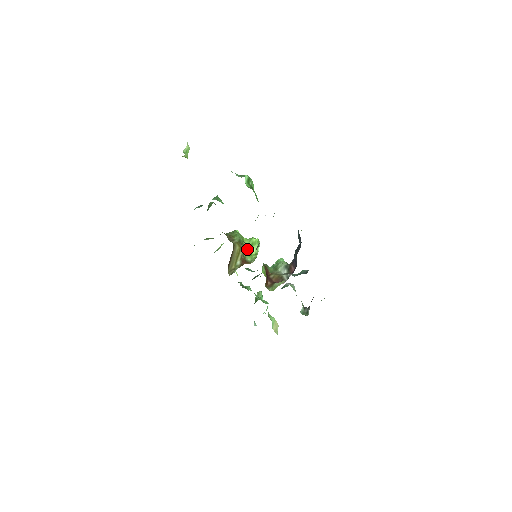
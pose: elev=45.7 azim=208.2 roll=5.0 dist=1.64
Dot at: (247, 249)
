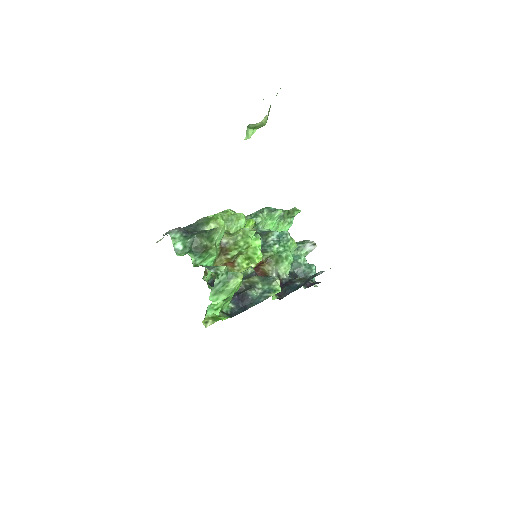
Dot at: (245, 255)
